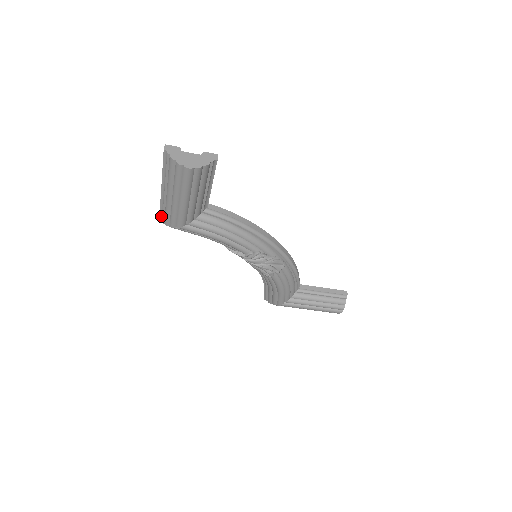
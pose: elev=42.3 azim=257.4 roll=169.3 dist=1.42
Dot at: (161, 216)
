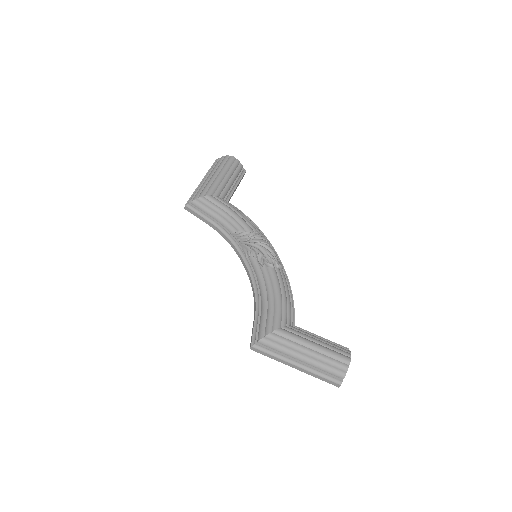
Dot at: (189, 200)
